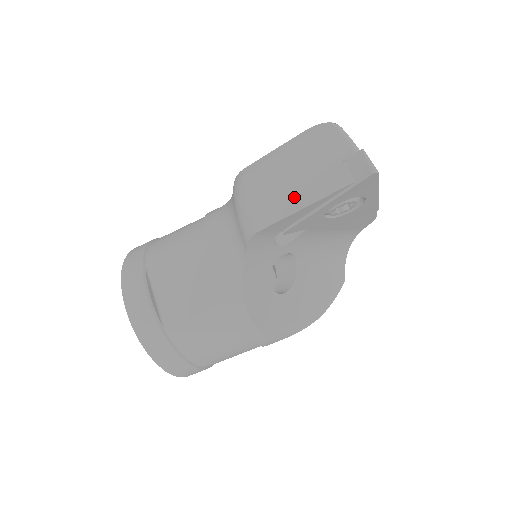
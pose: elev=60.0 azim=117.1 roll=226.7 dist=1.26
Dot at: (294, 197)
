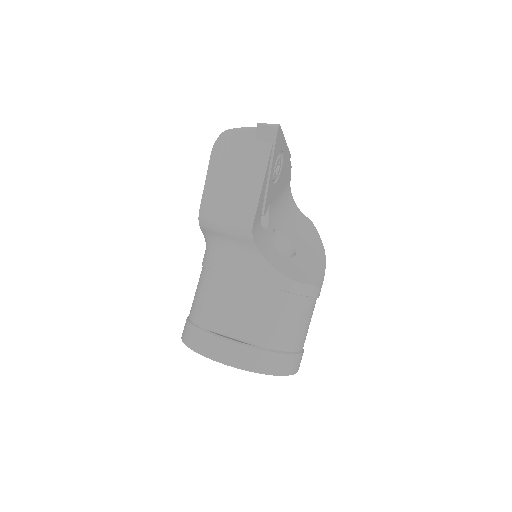
Dot at: (251, 186)
